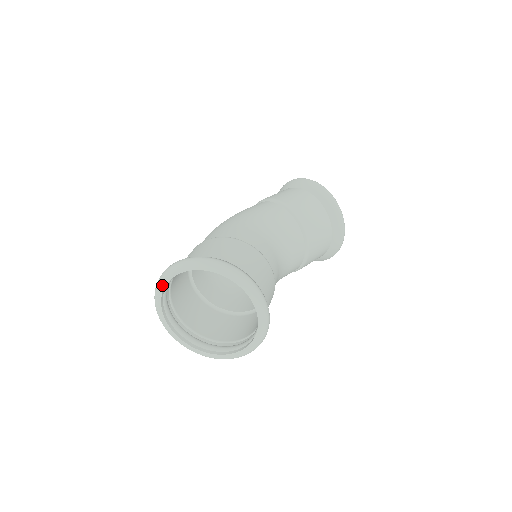
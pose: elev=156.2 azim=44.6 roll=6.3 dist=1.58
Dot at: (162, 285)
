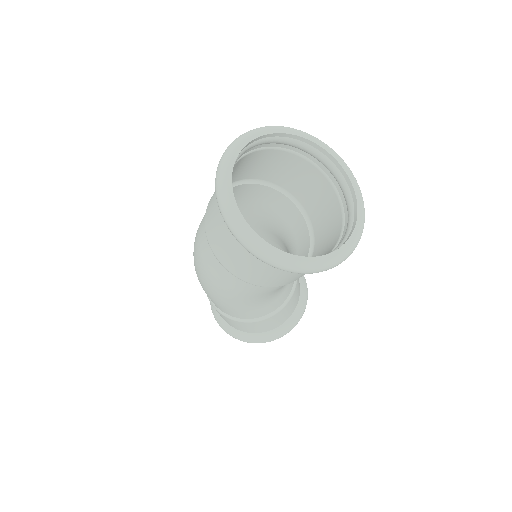
Dot at: (242, 143)
